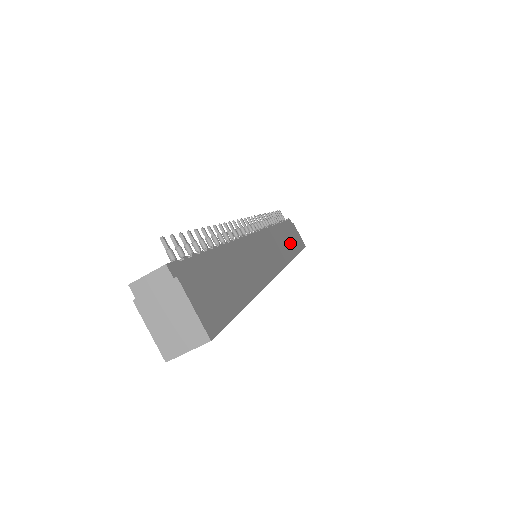
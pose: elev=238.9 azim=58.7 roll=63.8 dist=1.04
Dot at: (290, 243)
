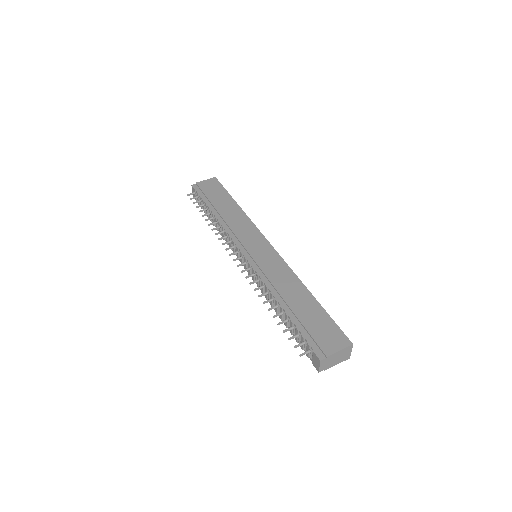
Dot at: (228, 207)
